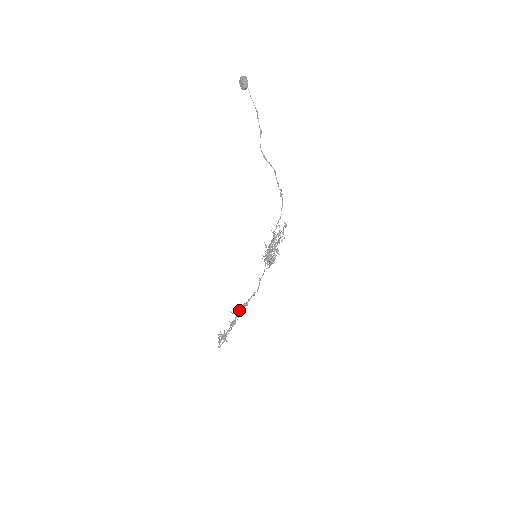
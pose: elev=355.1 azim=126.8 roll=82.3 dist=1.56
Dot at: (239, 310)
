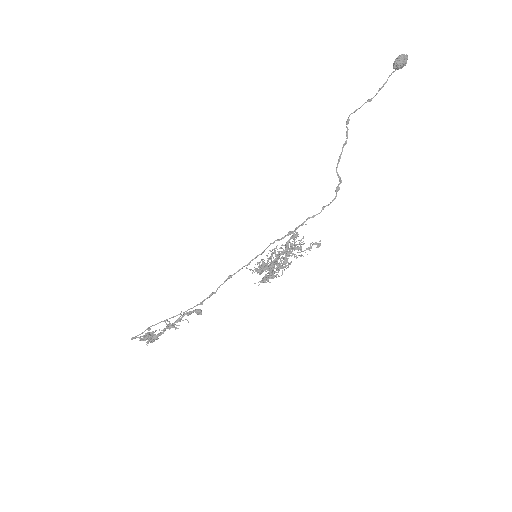
Dot at: (188, 314)
